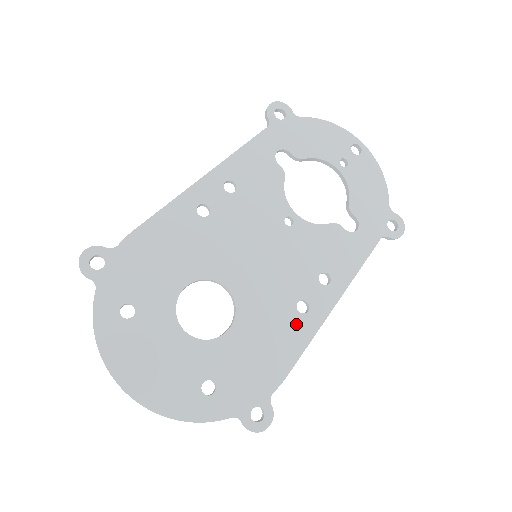
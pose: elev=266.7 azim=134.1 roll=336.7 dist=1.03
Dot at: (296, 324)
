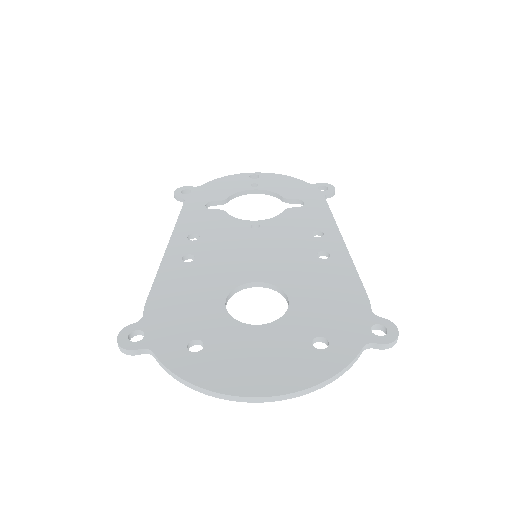
Dot at: (332, 266)
